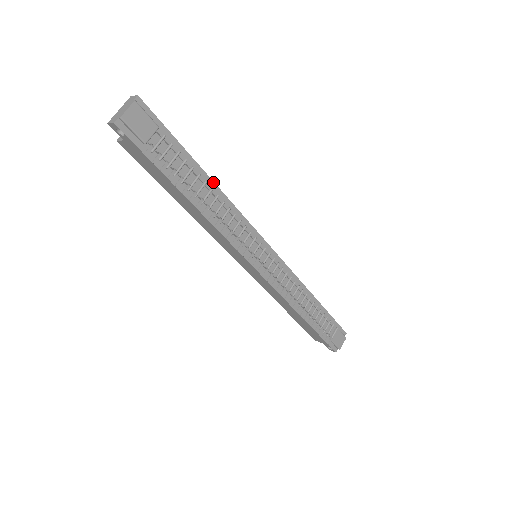
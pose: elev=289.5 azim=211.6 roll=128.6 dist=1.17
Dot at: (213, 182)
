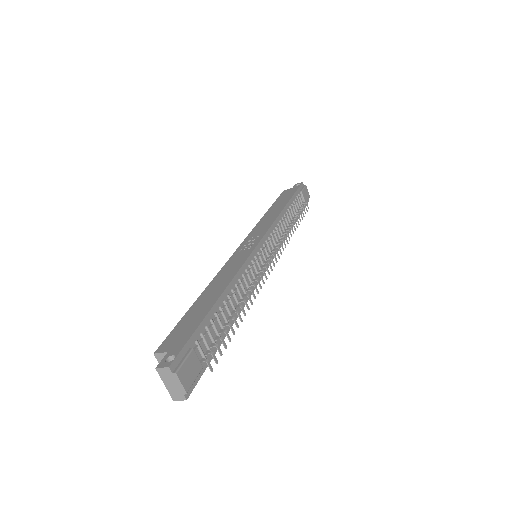
Dot at: (223, 292)
